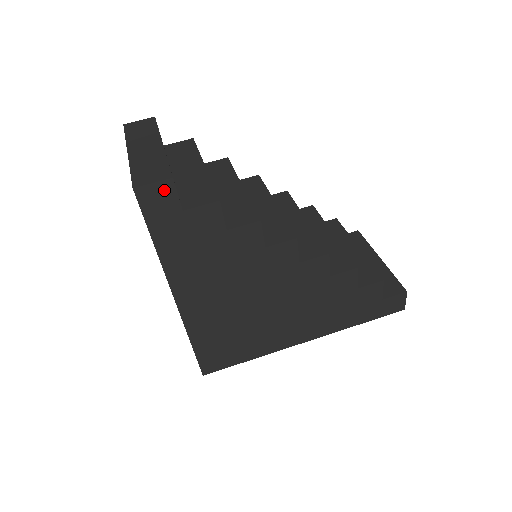
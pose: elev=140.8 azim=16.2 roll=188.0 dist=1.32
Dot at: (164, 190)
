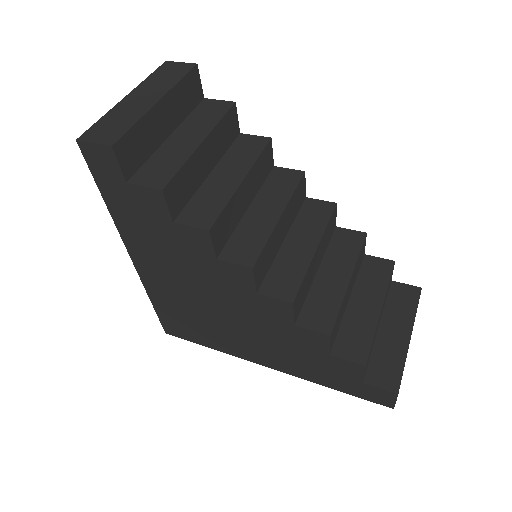
Dot at: (105, 155)
